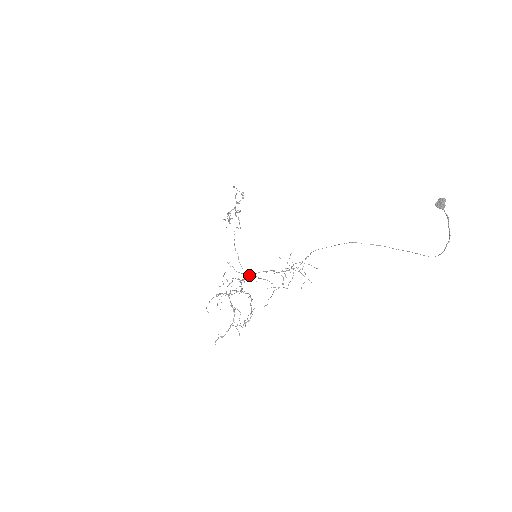
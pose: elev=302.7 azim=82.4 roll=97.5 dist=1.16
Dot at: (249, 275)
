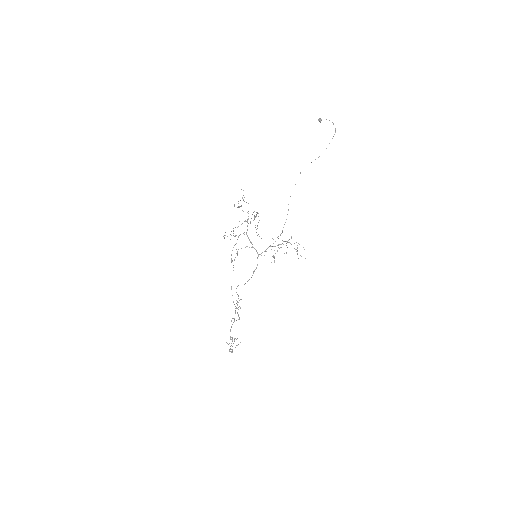
Dot at: (253, 247)
